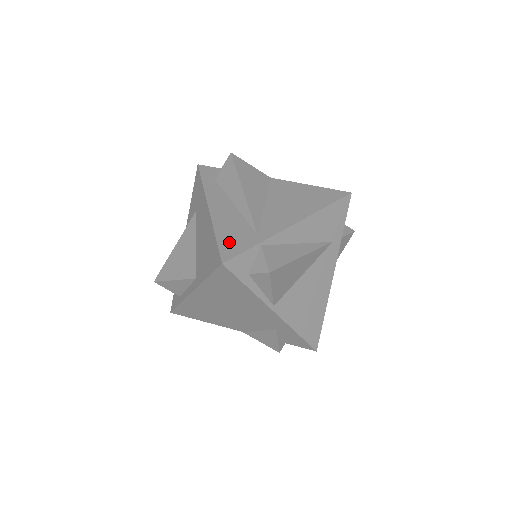
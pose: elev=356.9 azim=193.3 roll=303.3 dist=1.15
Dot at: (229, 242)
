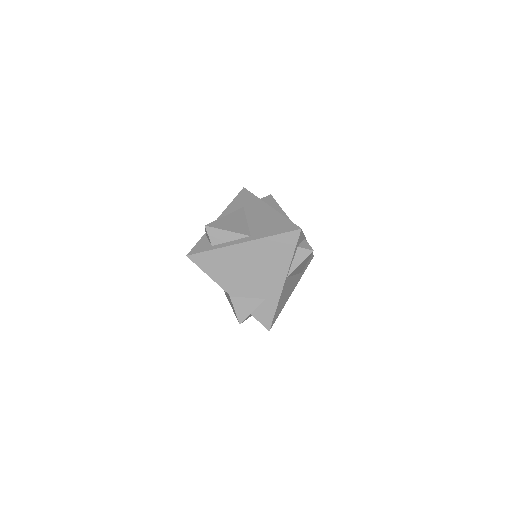
Dot at: occluded
